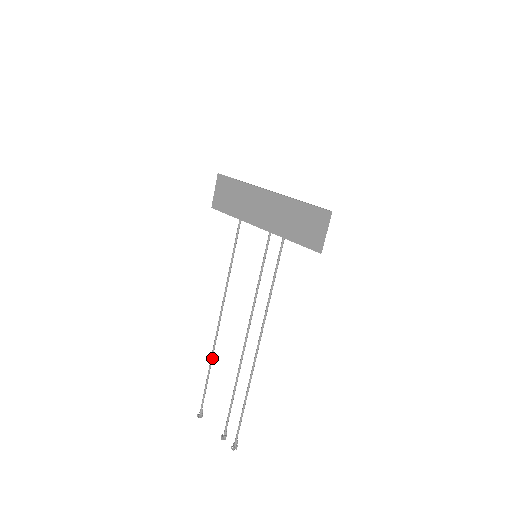
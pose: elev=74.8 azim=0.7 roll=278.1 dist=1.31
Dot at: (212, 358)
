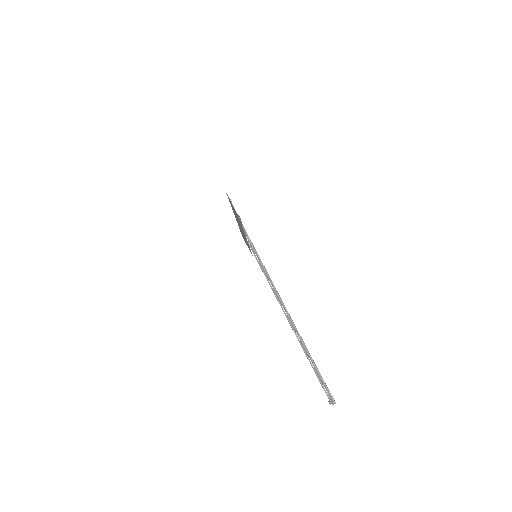
Dot at: (303, 348)
